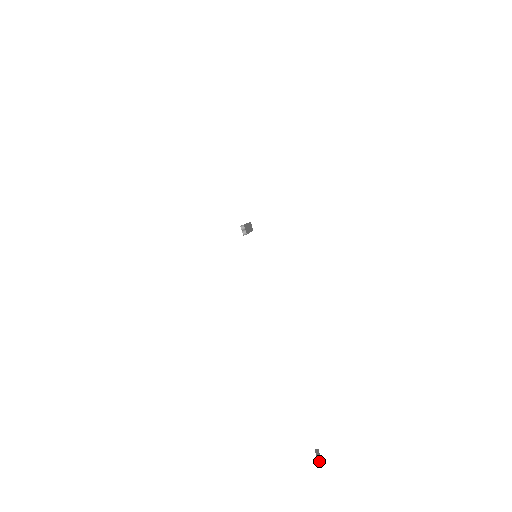
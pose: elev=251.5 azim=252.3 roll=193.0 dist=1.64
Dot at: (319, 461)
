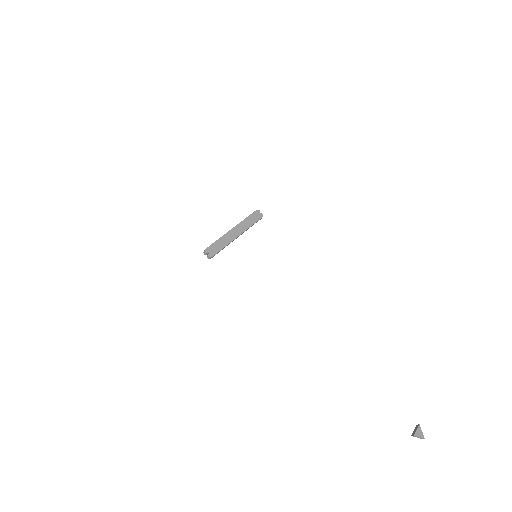
Dot at: (422, 438)
